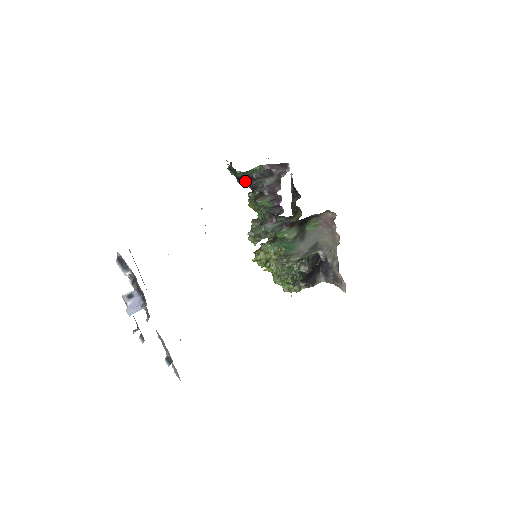
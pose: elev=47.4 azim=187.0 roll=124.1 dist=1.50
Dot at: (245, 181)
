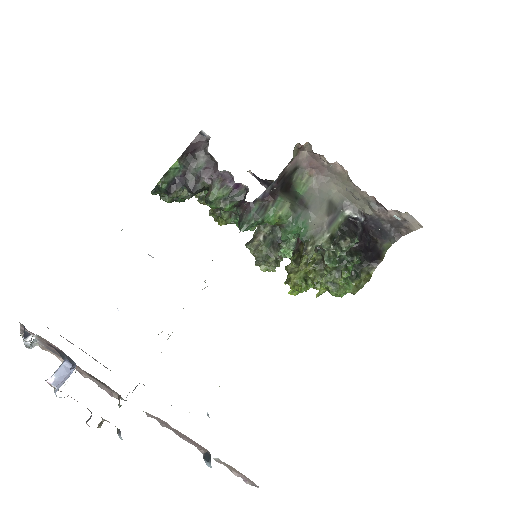
Dot at: (178, 189)
